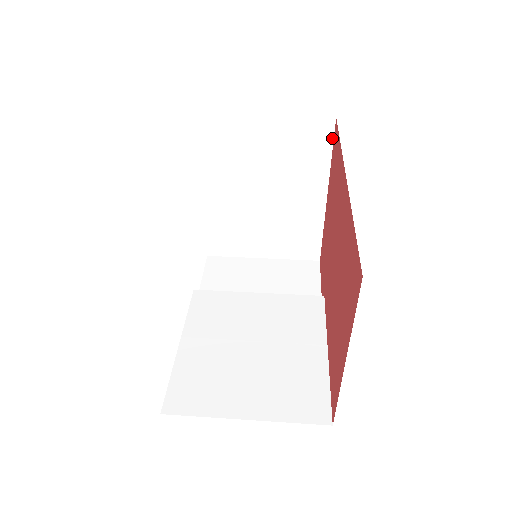
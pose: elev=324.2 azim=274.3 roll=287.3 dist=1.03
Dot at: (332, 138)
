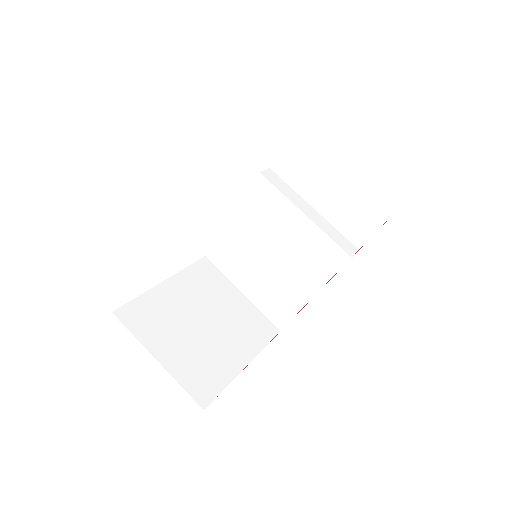
Dot at: occluded
